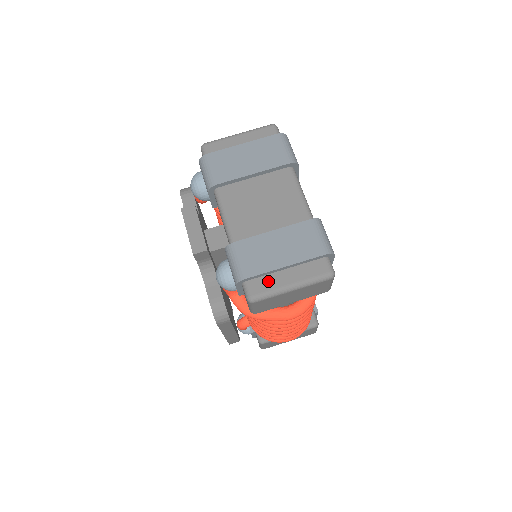
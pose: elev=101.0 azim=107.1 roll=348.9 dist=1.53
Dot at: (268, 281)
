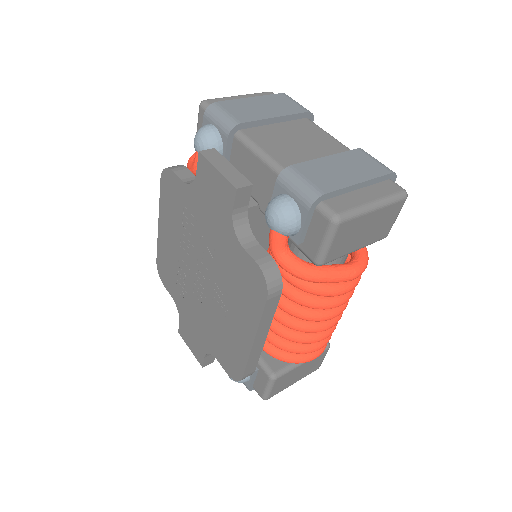
Dot at: (347, 200)
